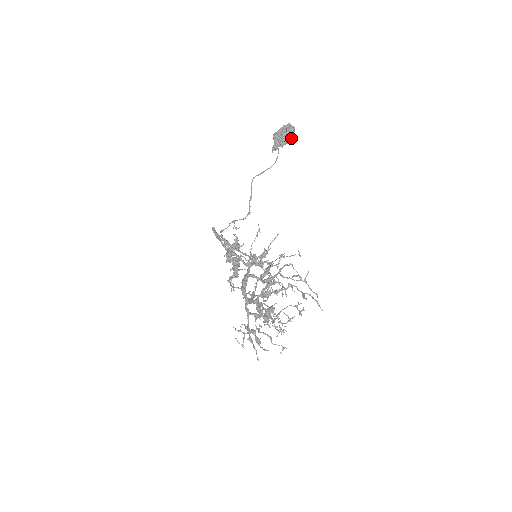
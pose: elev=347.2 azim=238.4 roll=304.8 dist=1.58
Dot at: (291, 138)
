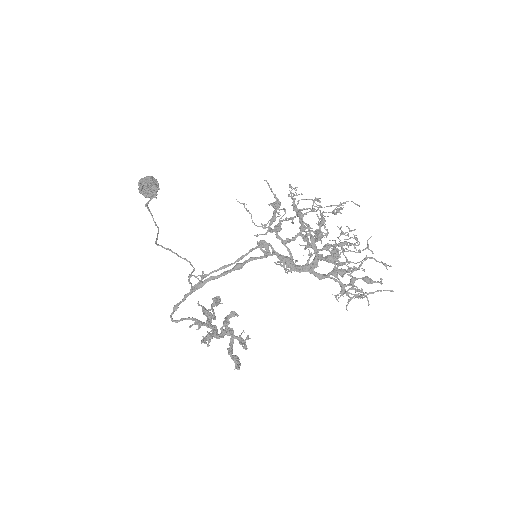
Dot at: (157, 183)
